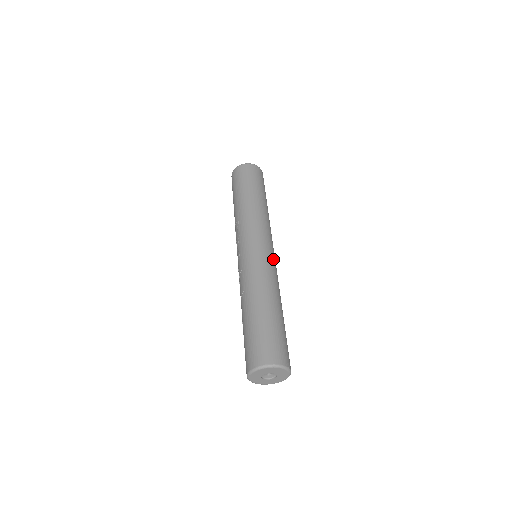
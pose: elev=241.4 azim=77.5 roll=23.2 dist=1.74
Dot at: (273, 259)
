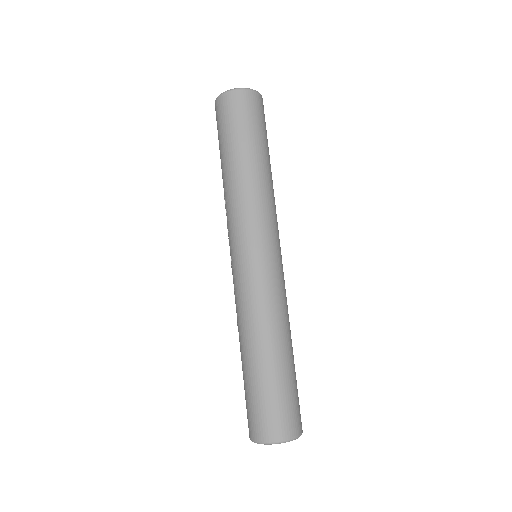
Dot at: (273, 270)
